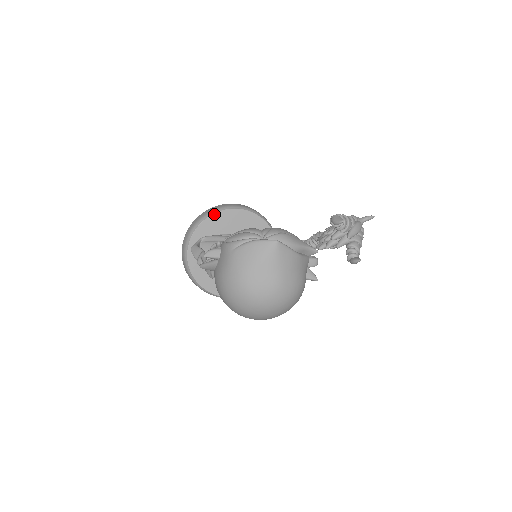
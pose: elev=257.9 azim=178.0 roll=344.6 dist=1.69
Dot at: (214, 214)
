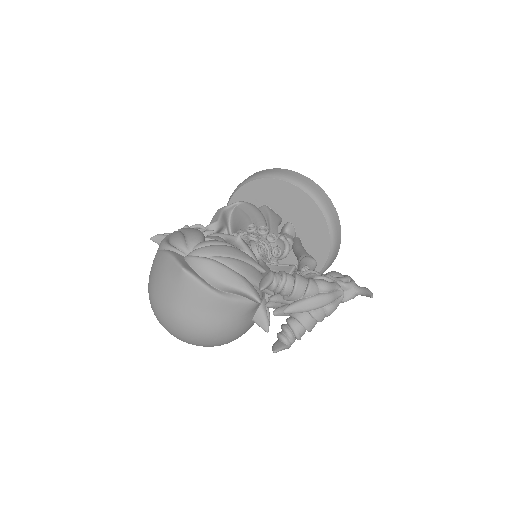
Dot at: (262, 179)
